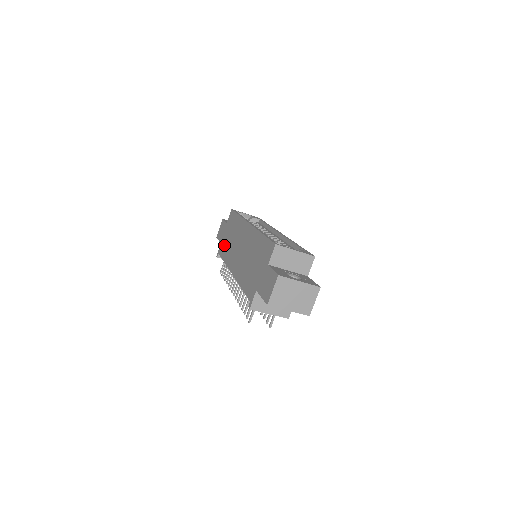
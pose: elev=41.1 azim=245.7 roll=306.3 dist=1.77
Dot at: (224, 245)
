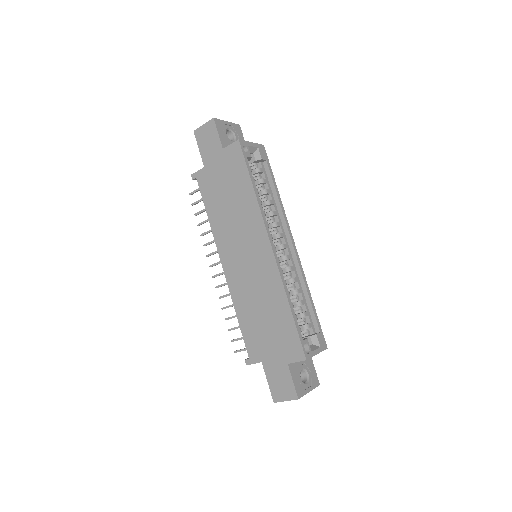
Dot at: (212, 188)
